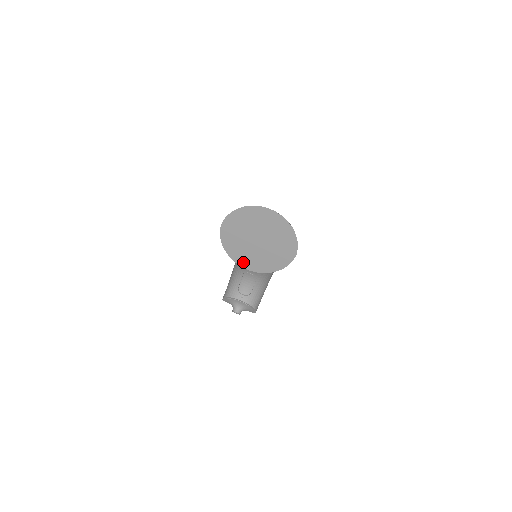
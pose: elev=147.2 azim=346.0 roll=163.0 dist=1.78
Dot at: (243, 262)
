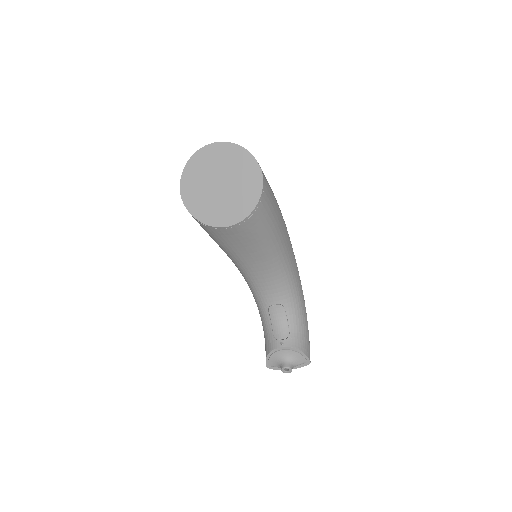
Dot at: (219, 220)
